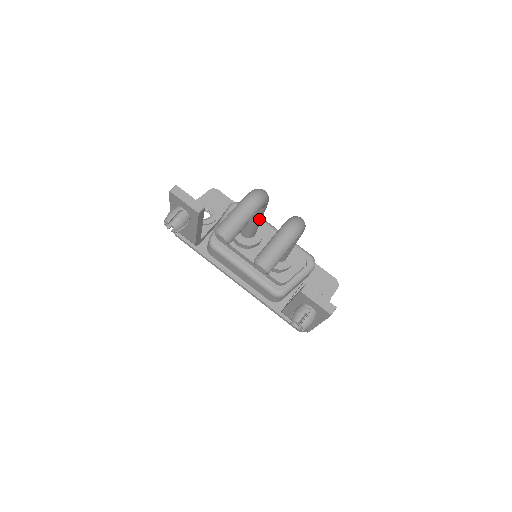
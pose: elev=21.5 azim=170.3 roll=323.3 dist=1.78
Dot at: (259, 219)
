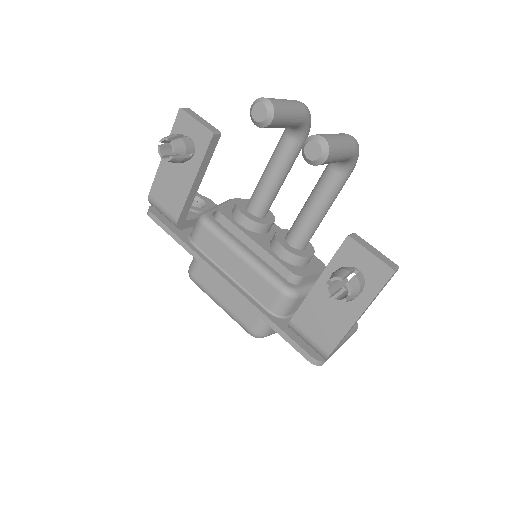
Dot at: (285, 170)
